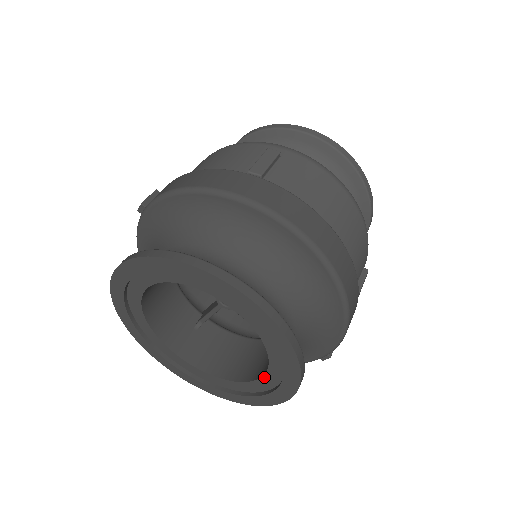
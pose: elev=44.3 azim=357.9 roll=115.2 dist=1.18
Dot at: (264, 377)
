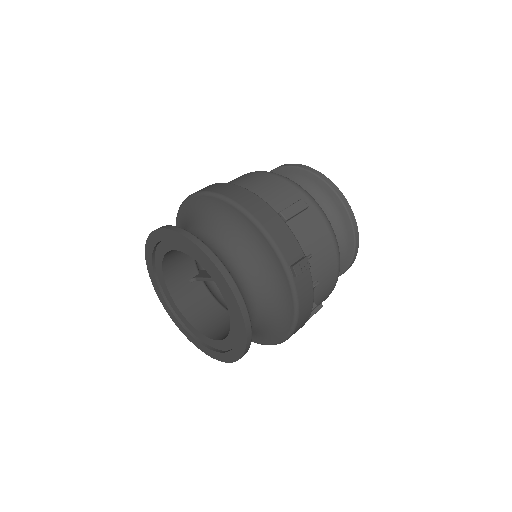
Dot at: (221, 291)
